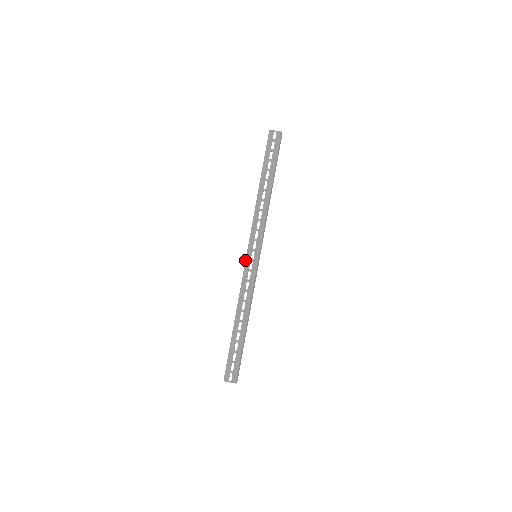
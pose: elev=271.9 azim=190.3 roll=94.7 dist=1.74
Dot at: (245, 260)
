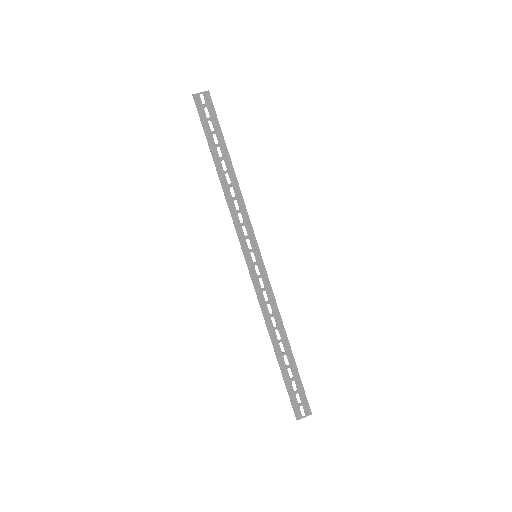
Dot at: occluded
